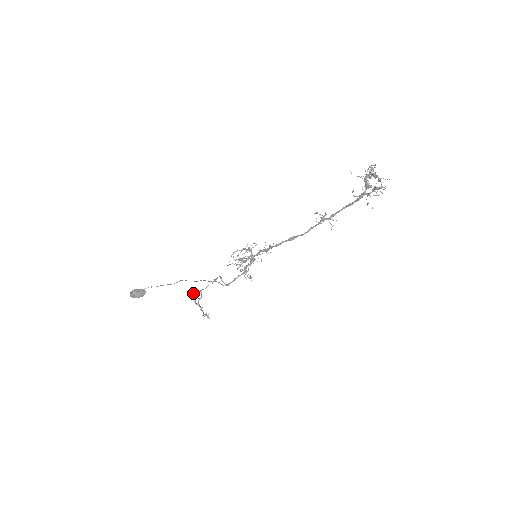
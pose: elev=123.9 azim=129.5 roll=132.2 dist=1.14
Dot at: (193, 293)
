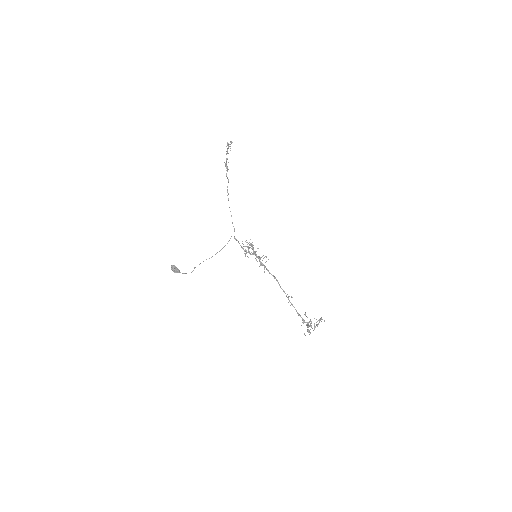
Dot at: (231, 142)
